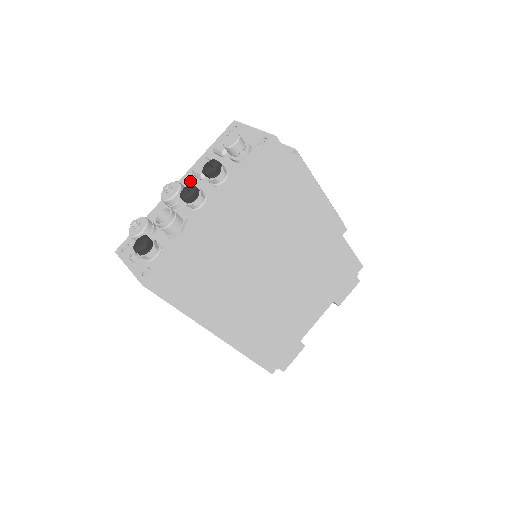
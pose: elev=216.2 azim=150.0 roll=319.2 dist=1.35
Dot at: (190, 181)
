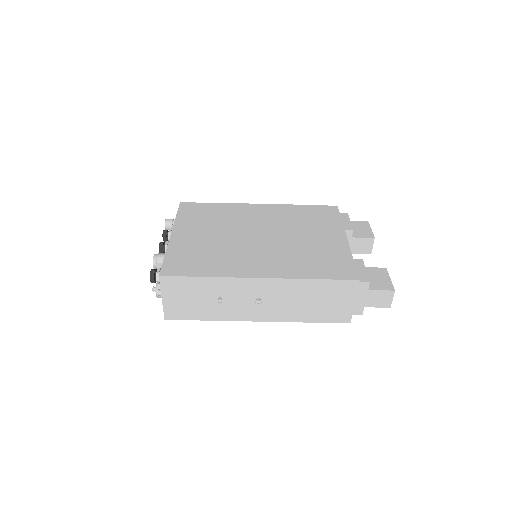
Dot at: occluded
